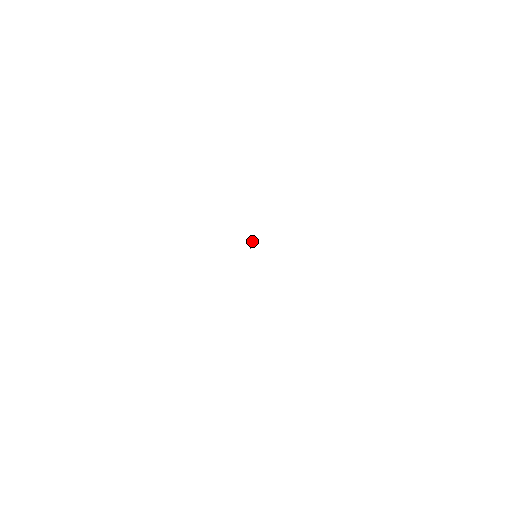
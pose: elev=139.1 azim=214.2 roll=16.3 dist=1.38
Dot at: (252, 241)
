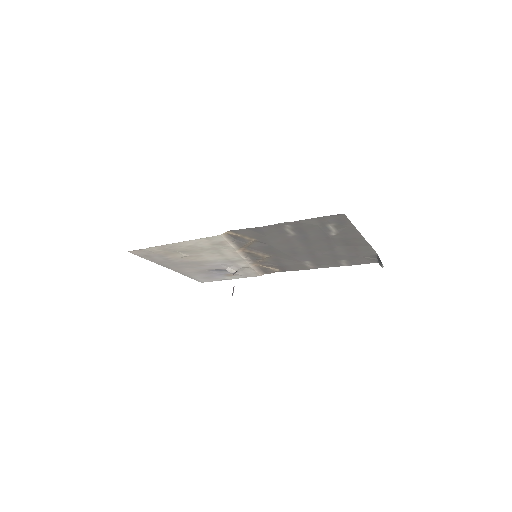
Dot at: (233, 288)
